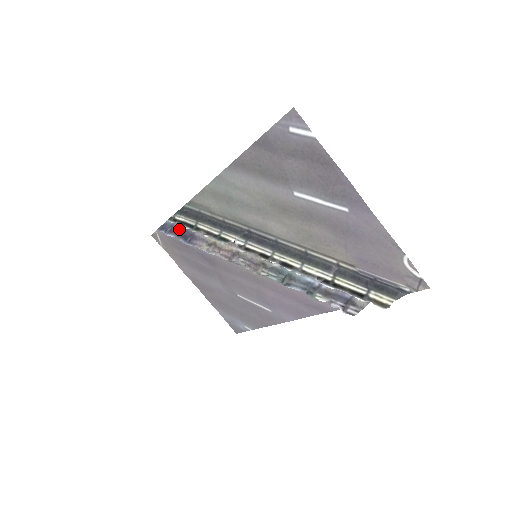
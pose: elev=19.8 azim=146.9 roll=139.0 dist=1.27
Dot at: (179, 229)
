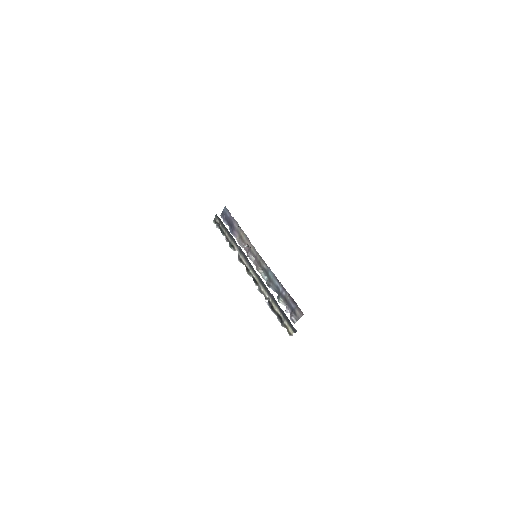
Dot at: (228, 218)
